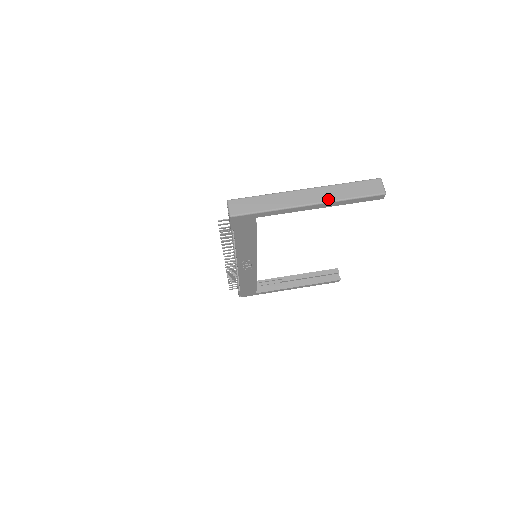
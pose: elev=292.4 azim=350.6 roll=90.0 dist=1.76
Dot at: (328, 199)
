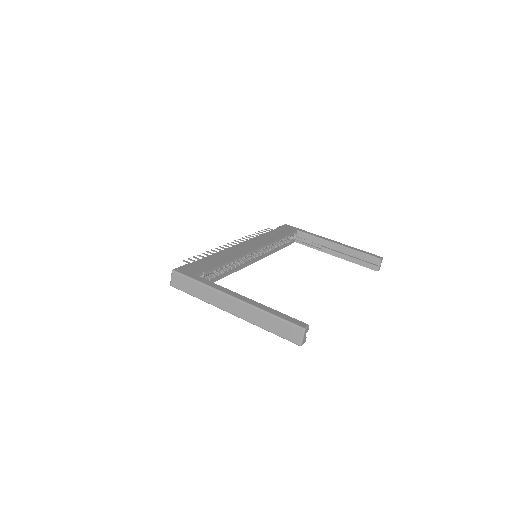
Dot at: (247, 319)
